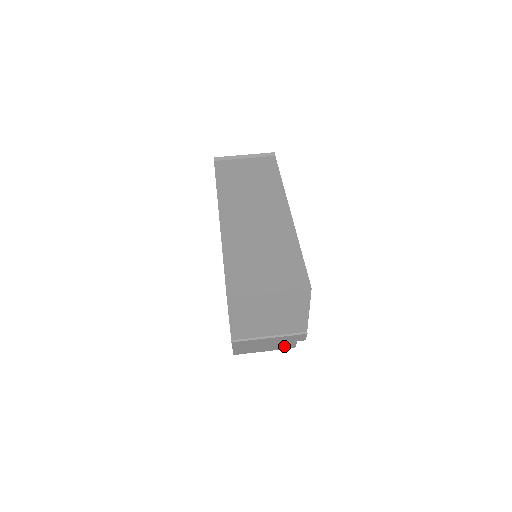
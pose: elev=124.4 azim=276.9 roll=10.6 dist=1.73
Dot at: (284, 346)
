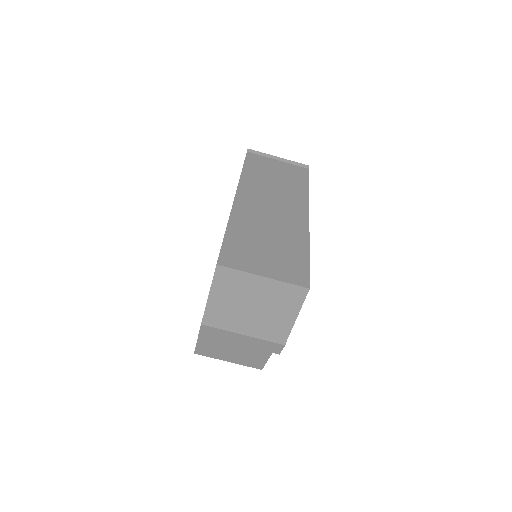
Dot at: (251, 362)
